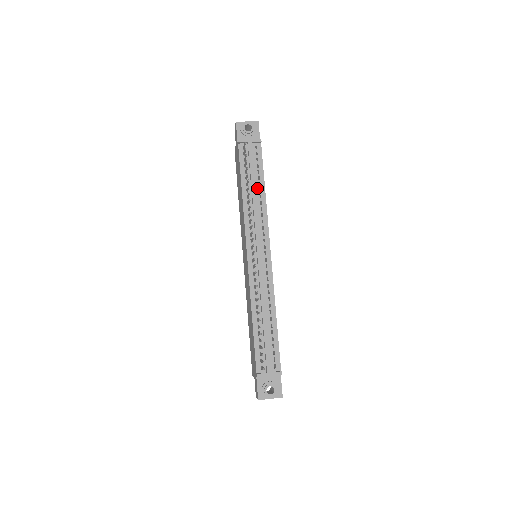
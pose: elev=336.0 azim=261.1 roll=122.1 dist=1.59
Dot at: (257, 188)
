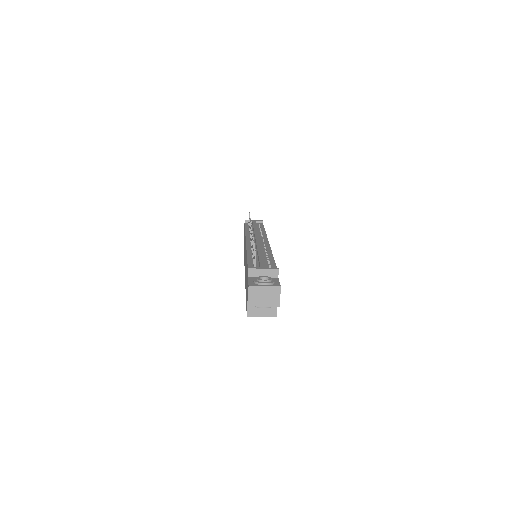
Dot at: (258, 230)
